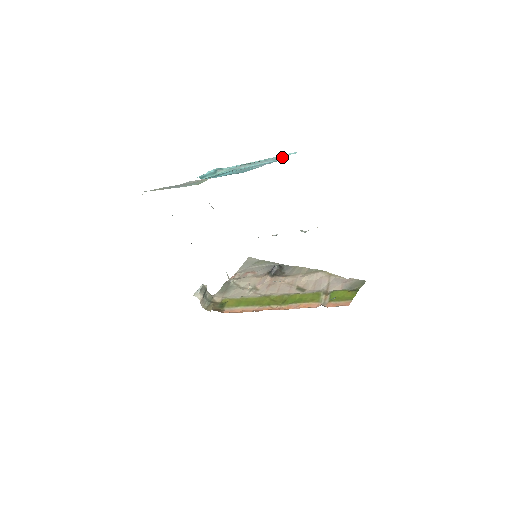
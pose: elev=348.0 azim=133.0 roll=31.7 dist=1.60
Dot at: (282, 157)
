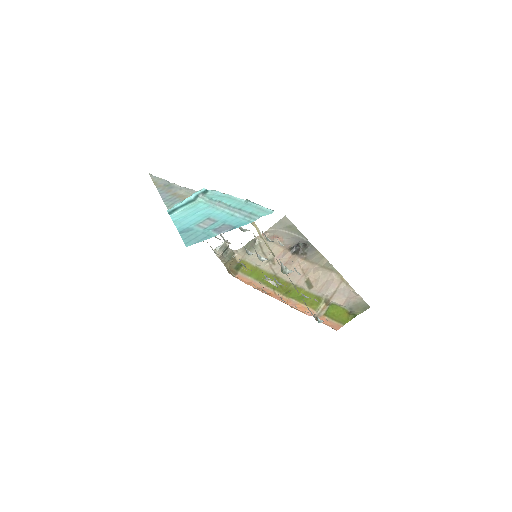
Dot at: (253, 216)
